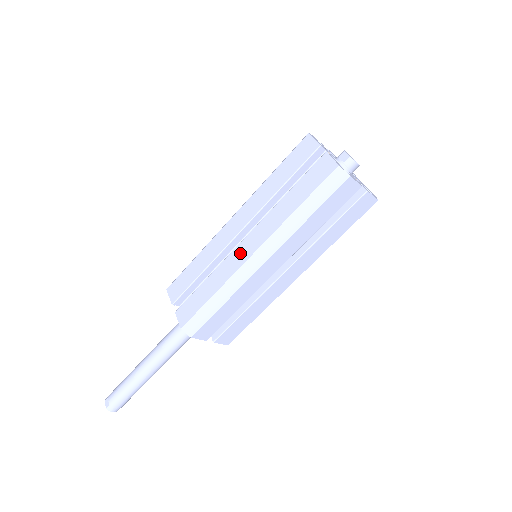
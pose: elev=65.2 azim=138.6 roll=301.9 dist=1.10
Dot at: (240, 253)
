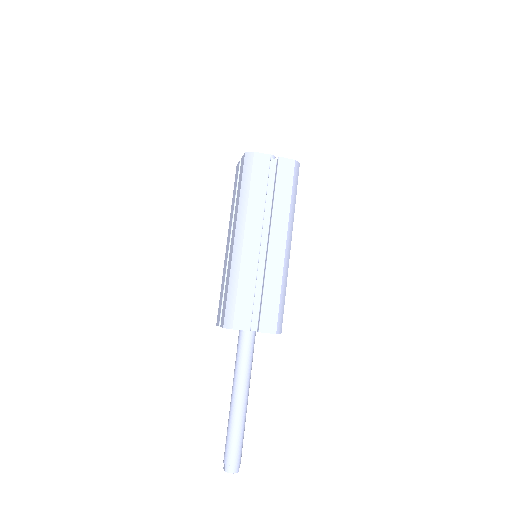
Dot at: (231, 248)
